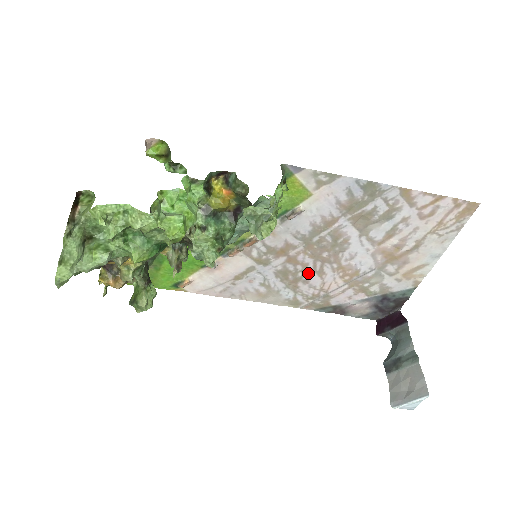
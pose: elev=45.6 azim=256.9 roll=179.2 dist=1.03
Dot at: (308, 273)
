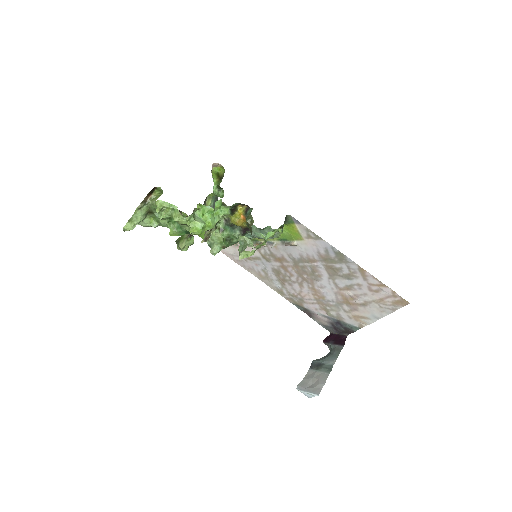
Dot at: (293, 280)
